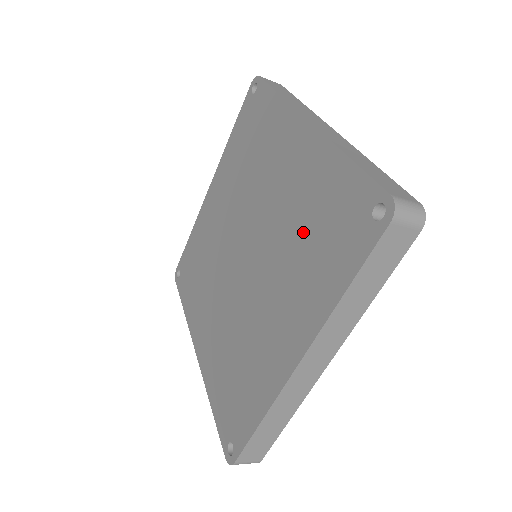
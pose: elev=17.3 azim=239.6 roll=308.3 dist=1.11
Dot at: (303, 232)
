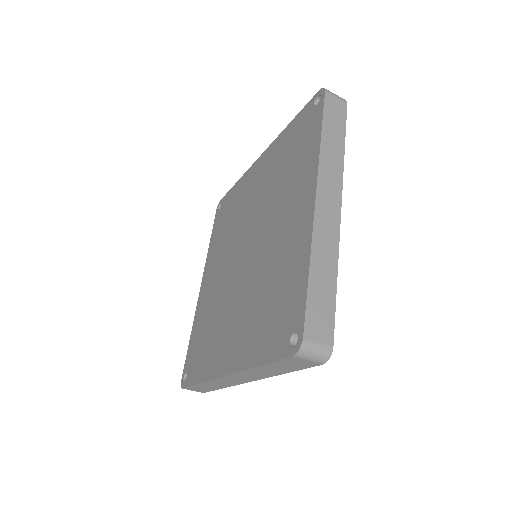
Dot at: (282, 172)
